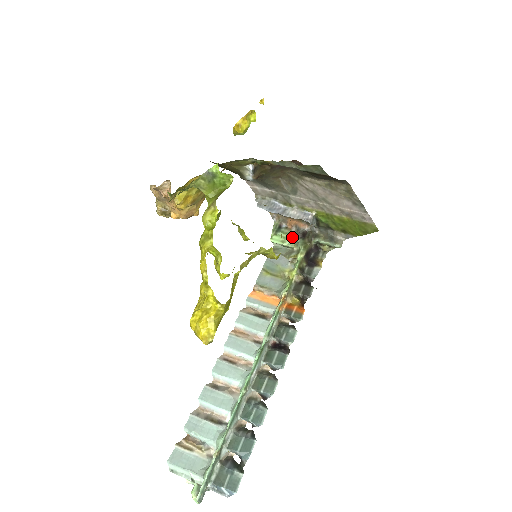
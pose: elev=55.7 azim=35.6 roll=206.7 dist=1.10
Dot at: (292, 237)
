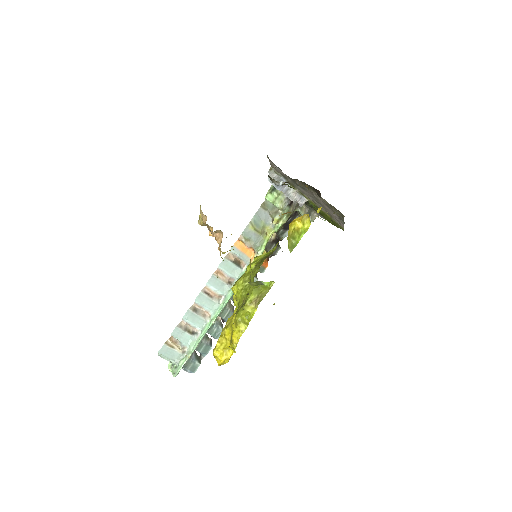
Dot at: (282, 199)
